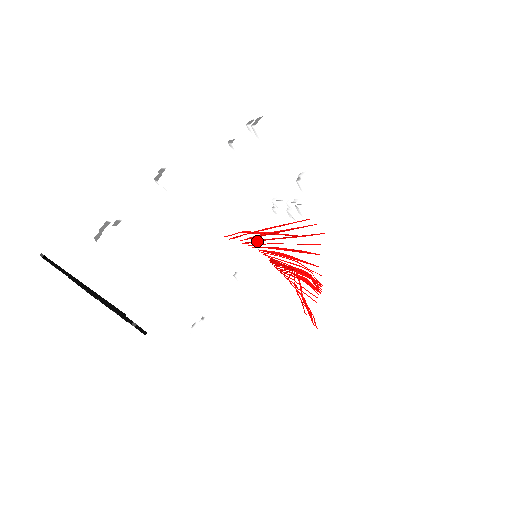
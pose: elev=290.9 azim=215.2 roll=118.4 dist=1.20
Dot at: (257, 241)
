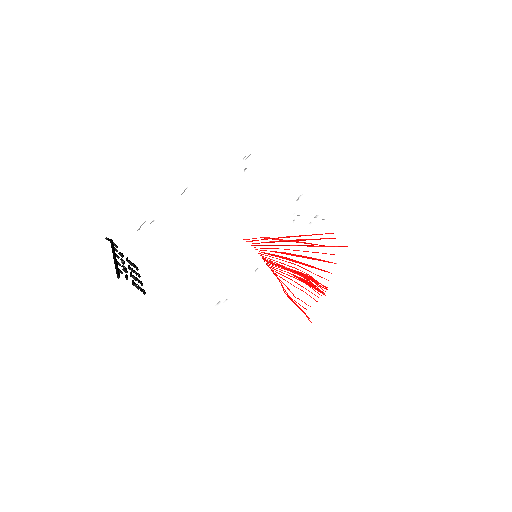
Dot at: (267, 245)
